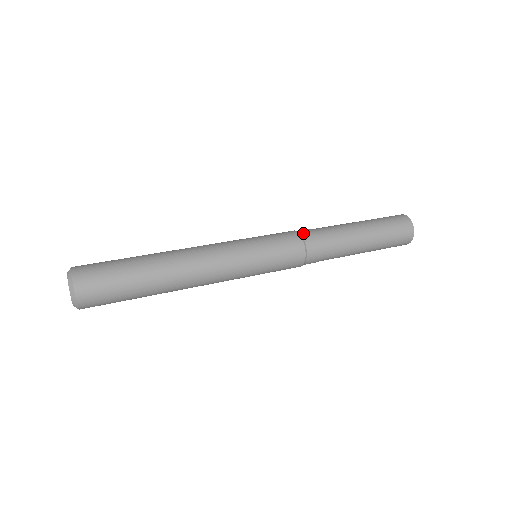
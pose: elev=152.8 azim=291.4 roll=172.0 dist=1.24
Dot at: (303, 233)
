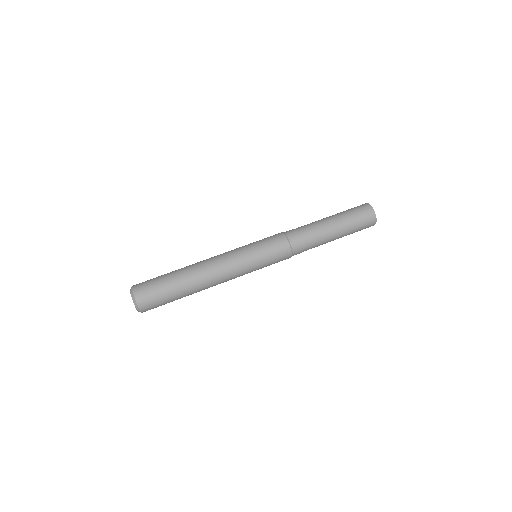
Dot at: (286, 232)
